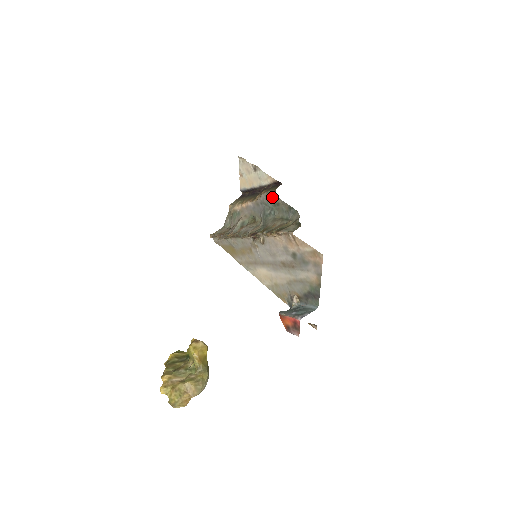
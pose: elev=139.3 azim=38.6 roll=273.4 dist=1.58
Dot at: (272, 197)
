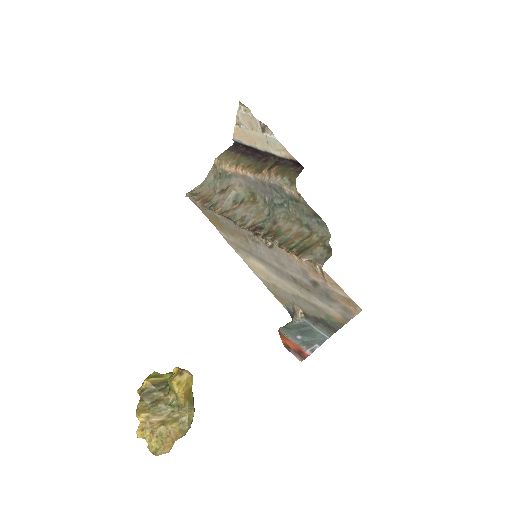
Dot at: (290, 190)
